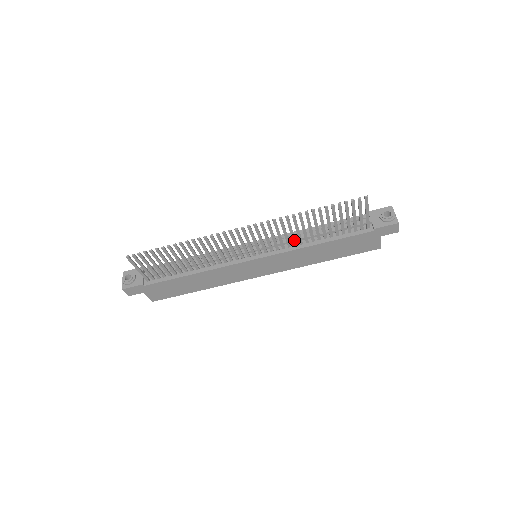
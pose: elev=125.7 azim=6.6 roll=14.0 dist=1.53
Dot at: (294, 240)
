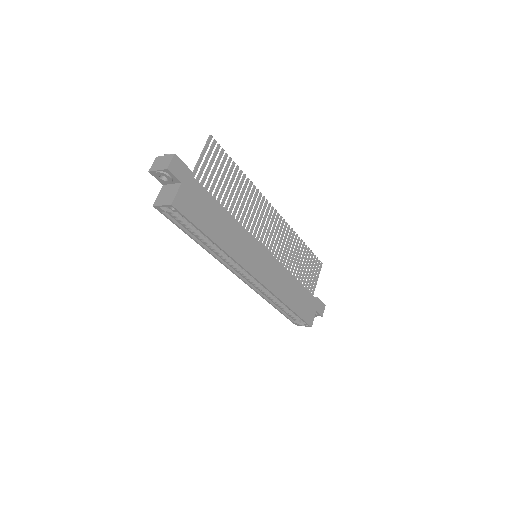
Dot at: (285, 261)
